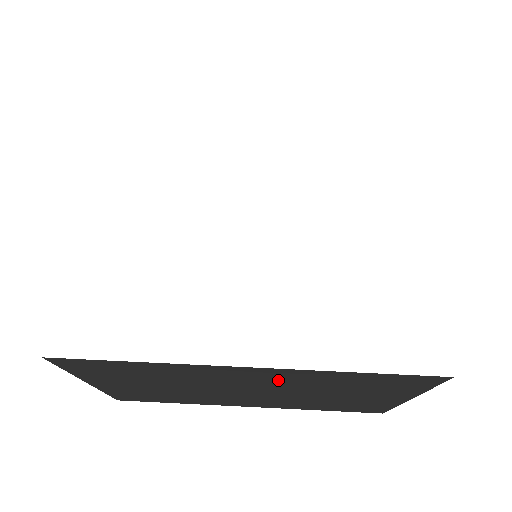
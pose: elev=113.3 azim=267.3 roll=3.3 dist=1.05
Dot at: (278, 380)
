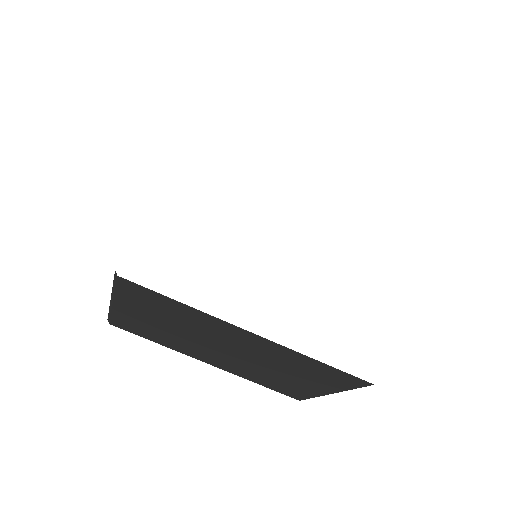
Dot at: (261, 349)
